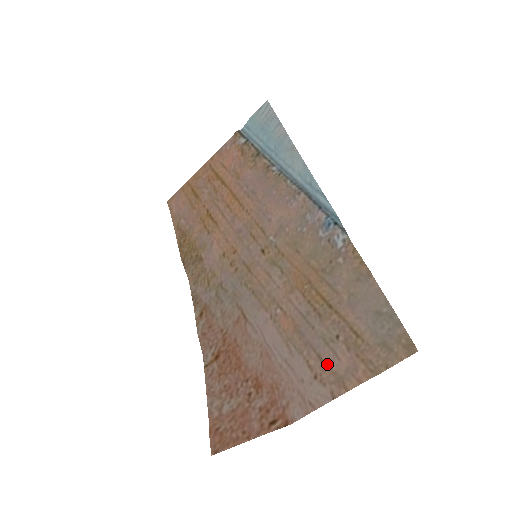
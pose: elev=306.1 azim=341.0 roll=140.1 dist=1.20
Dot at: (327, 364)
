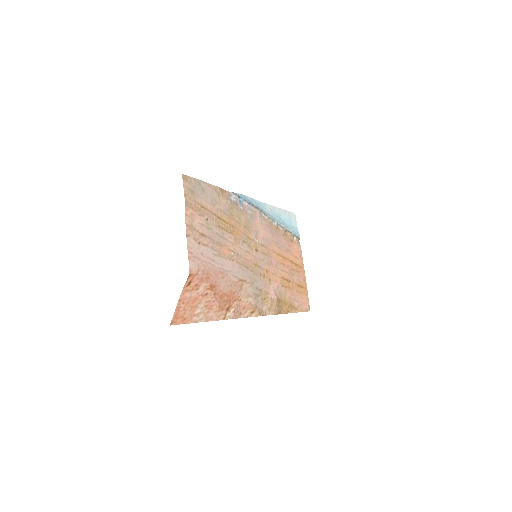
Dot at: (200, 232)
